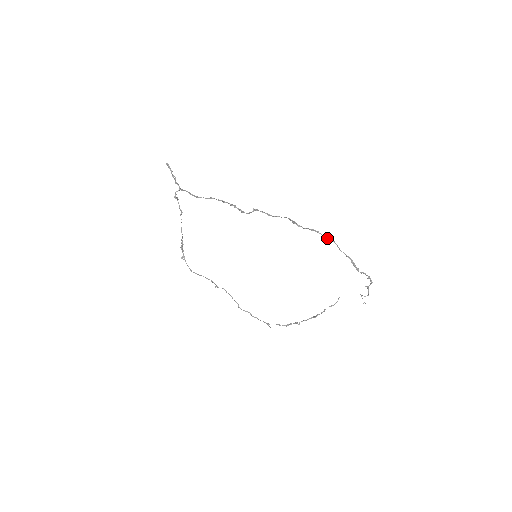
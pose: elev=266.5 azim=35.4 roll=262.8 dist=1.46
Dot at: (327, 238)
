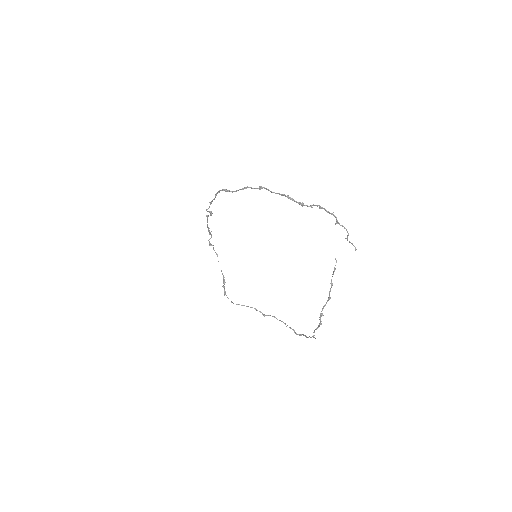
Dot at: (258, 188)
